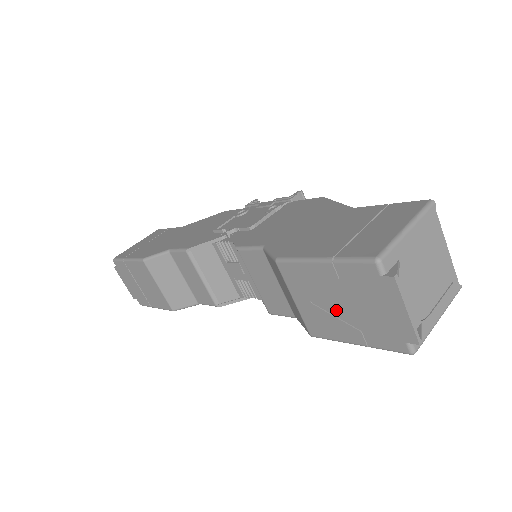
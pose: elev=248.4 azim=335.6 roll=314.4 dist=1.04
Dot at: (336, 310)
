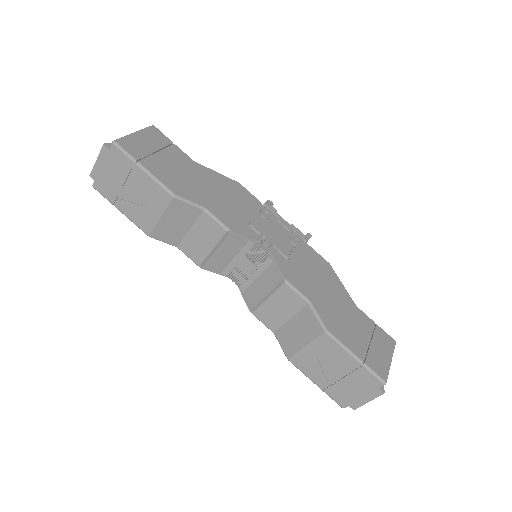
Dot at: (328, 371)
